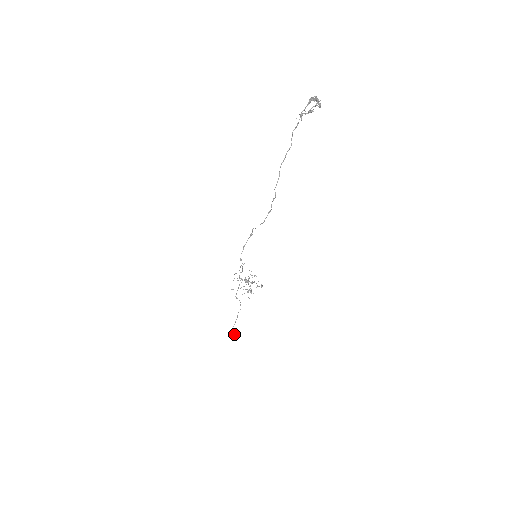
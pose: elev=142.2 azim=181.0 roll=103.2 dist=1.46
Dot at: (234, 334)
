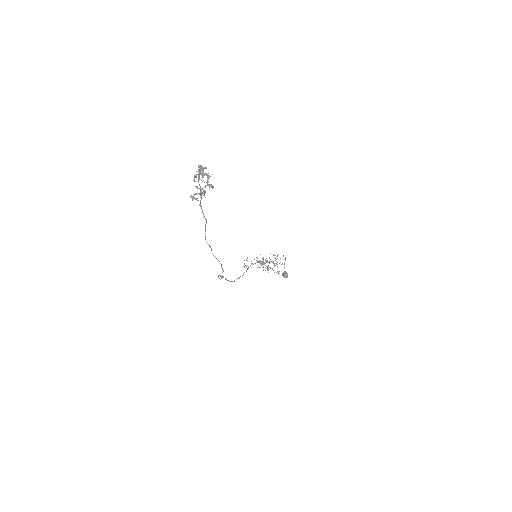
Dot at: (283, 276)
